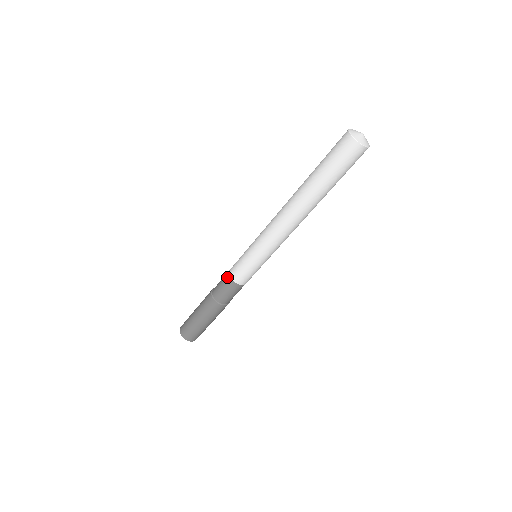
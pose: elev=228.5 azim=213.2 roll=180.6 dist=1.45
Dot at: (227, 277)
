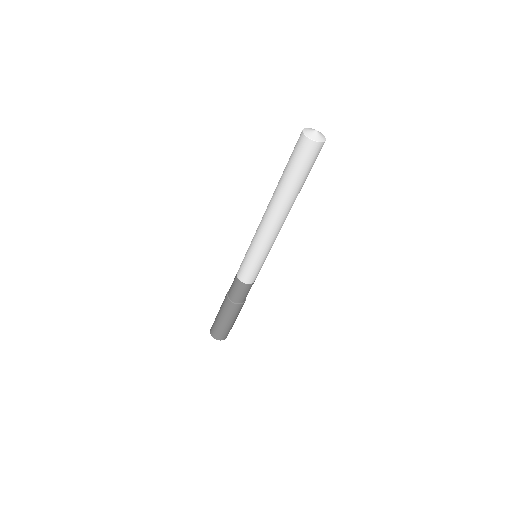
Dot at: (240, 284)
